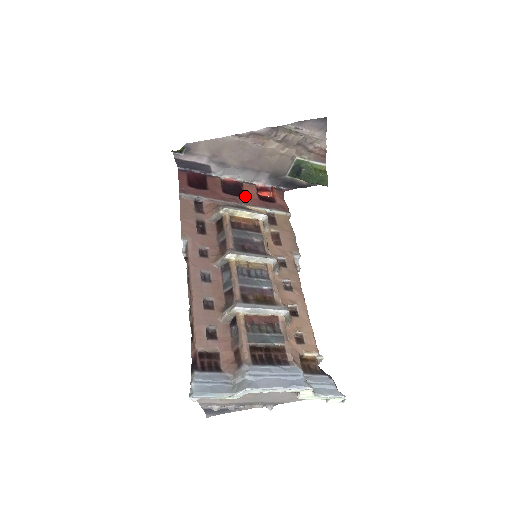
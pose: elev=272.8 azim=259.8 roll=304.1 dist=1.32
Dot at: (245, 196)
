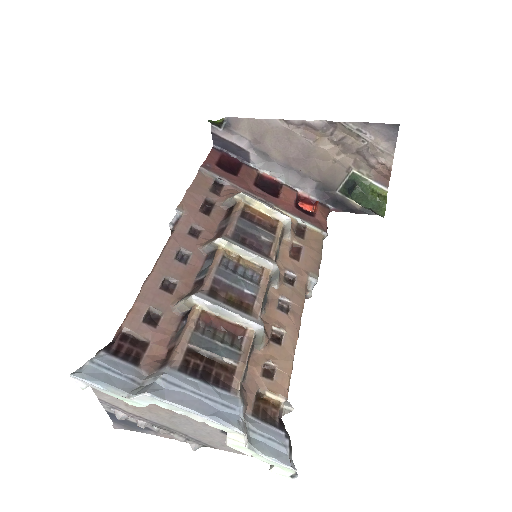
Dot at: (279, 197)
